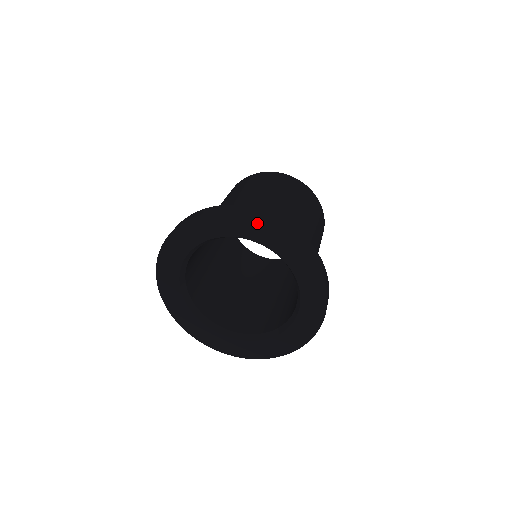
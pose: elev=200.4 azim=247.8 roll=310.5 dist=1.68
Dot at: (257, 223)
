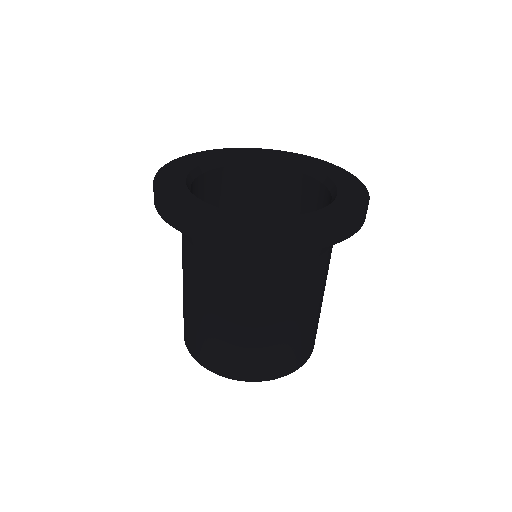
Dot at: (306, 158)
